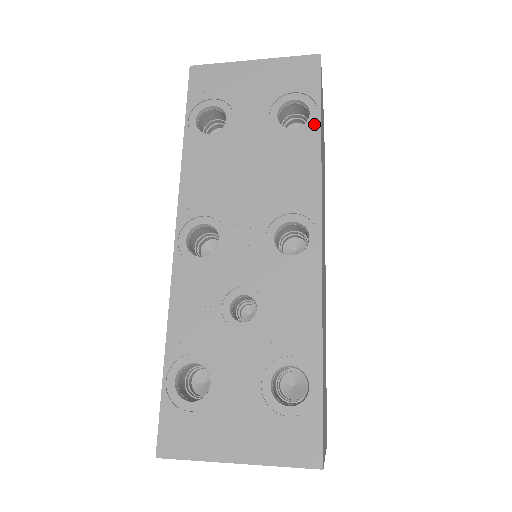
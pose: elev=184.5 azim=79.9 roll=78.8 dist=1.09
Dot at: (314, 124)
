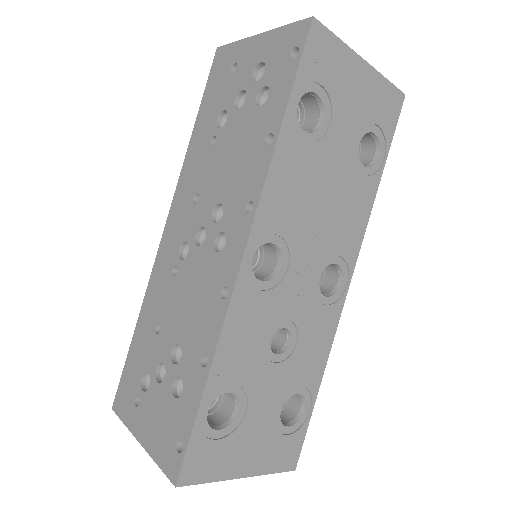
Dot at: (379, 171)
